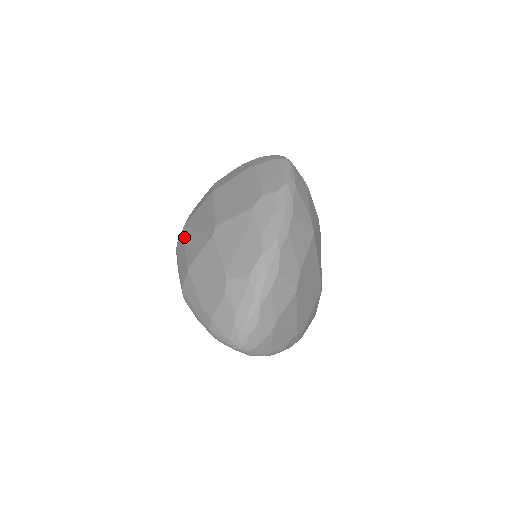
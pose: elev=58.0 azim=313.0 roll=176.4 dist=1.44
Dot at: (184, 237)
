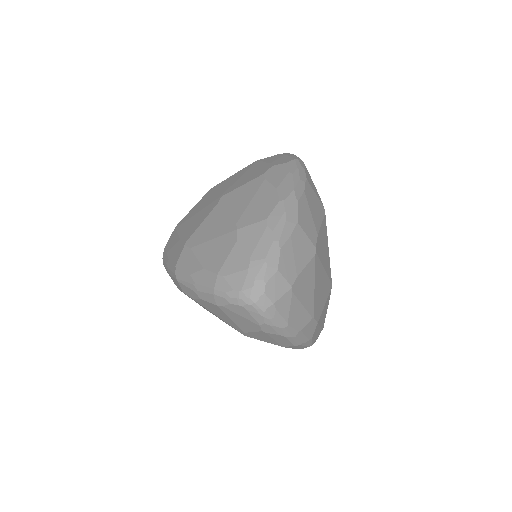
Dot at: (177, 231)
